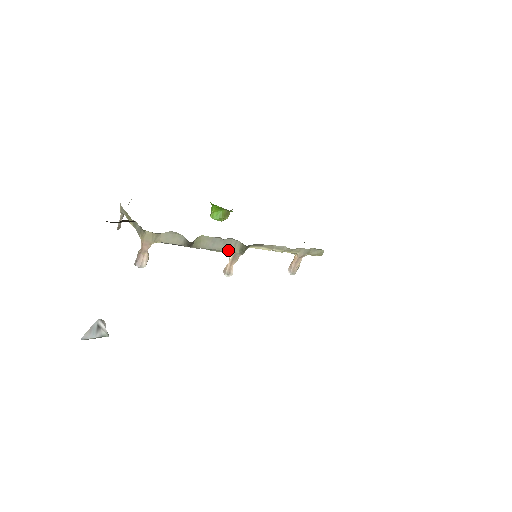
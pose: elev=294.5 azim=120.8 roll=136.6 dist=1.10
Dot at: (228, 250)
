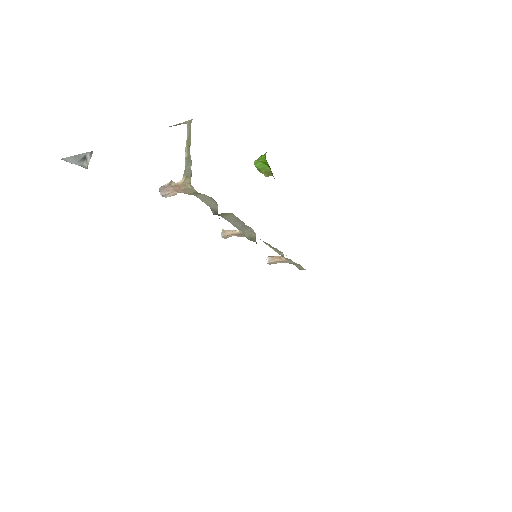
Dot at: (241, 230)
